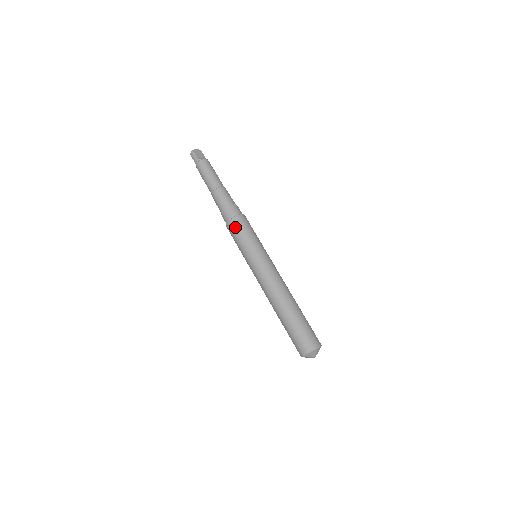
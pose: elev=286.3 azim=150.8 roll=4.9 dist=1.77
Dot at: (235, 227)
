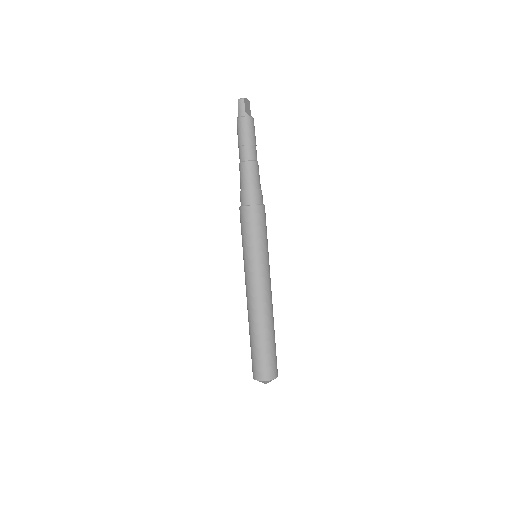
Dot at: (253, 217)
